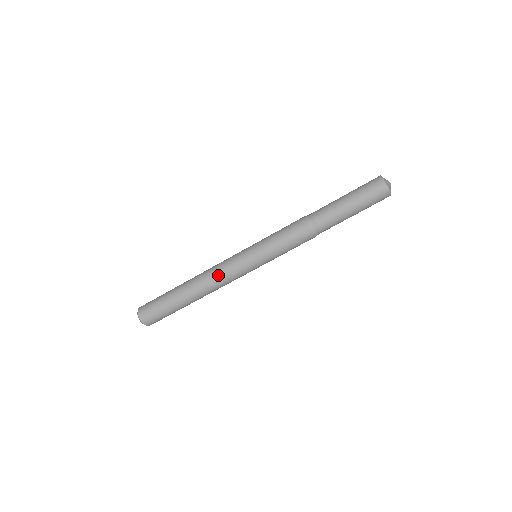
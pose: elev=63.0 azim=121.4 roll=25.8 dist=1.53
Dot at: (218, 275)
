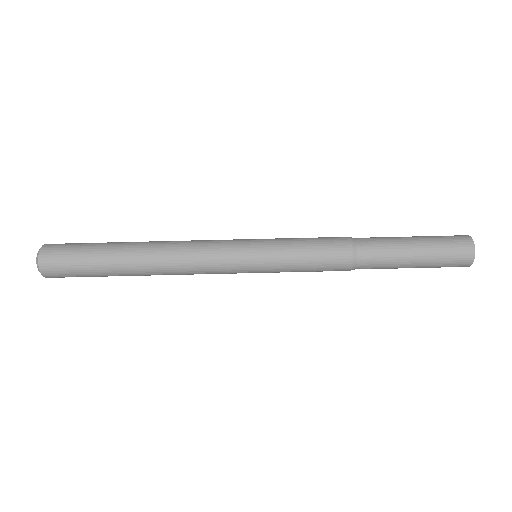
Dot at: (192, 256)
